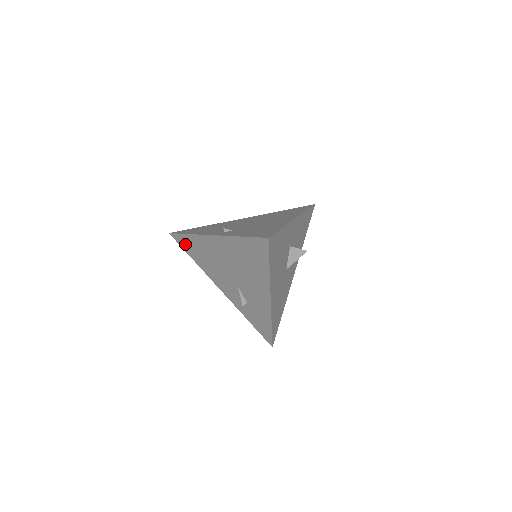
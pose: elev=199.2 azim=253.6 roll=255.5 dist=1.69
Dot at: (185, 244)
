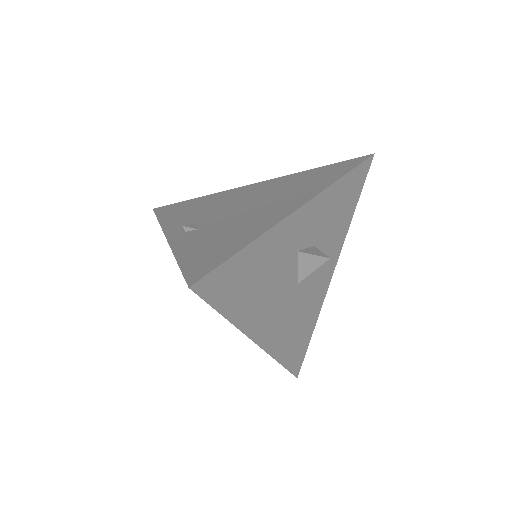
Dot at: occluded
